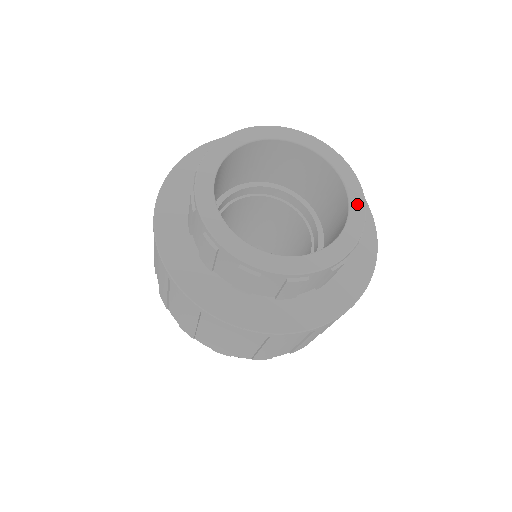
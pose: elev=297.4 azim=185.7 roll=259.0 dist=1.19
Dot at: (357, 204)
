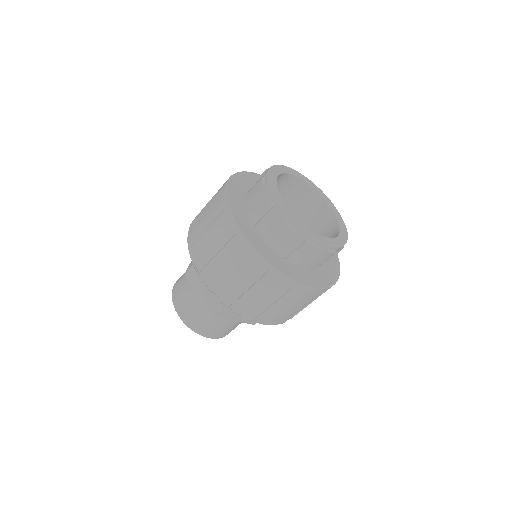
Dot at: (327, 199)
